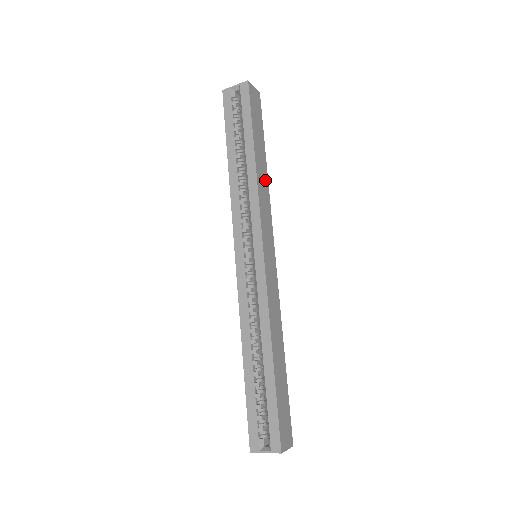
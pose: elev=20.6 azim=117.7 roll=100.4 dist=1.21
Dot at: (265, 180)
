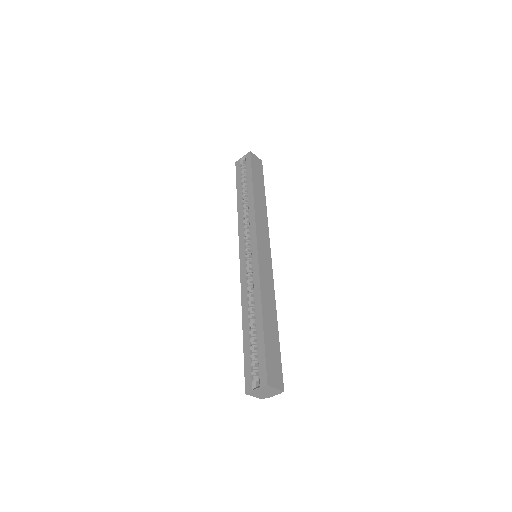
Dot at: (263, 208)
